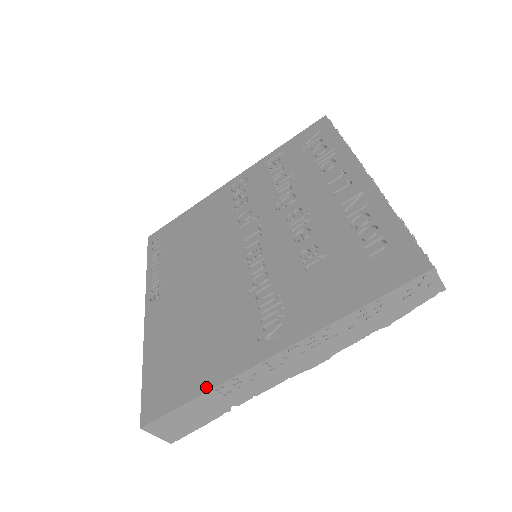
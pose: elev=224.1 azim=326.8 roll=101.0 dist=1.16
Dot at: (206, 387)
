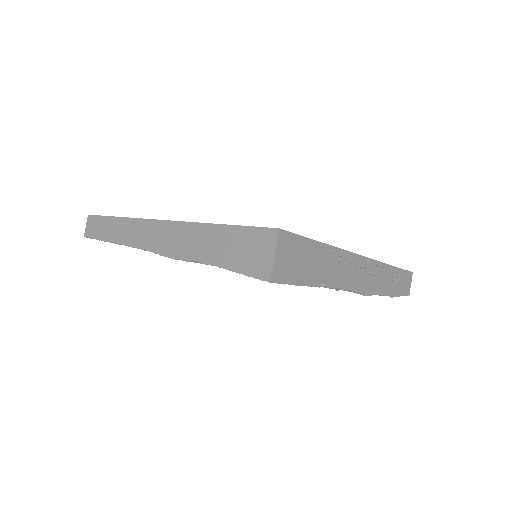
Dot at: occluded
